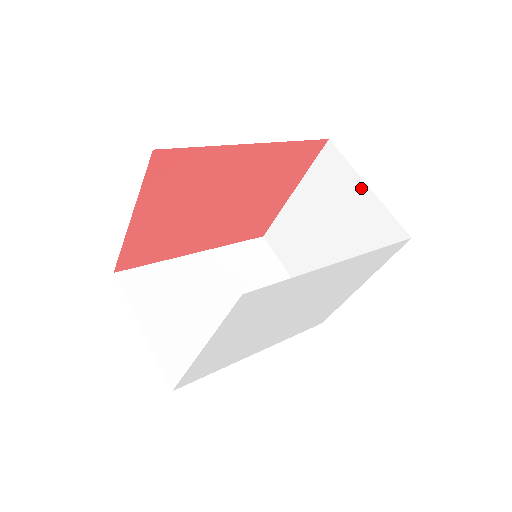
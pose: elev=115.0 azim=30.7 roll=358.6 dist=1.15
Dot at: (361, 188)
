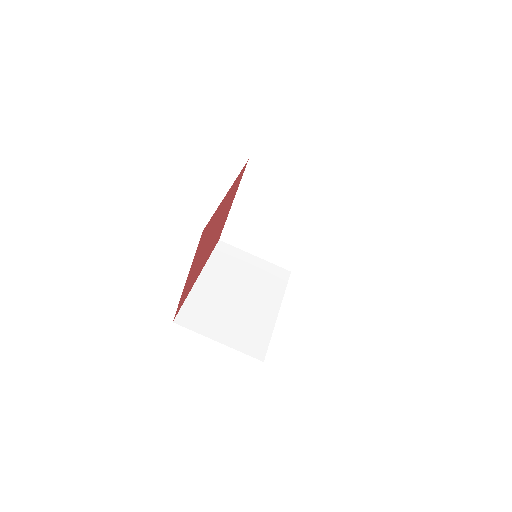
Dot at: (286, 181)
